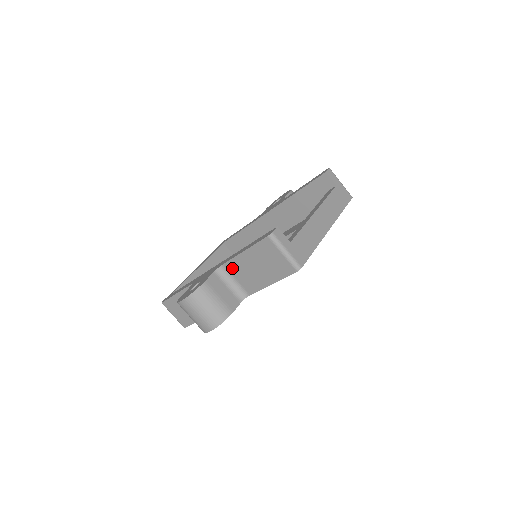
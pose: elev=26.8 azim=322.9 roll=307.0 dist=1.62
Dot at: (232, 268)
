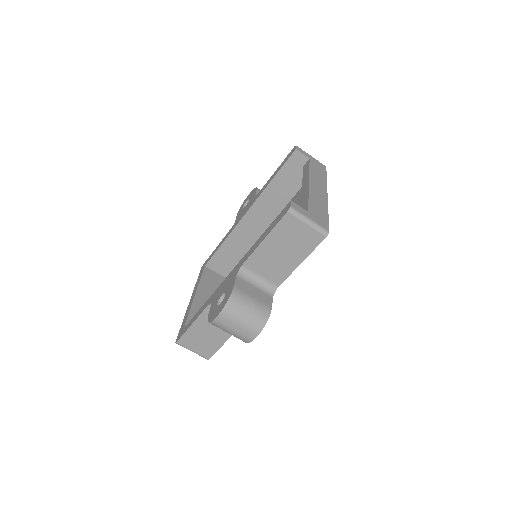
Dot at: (253, 265)
